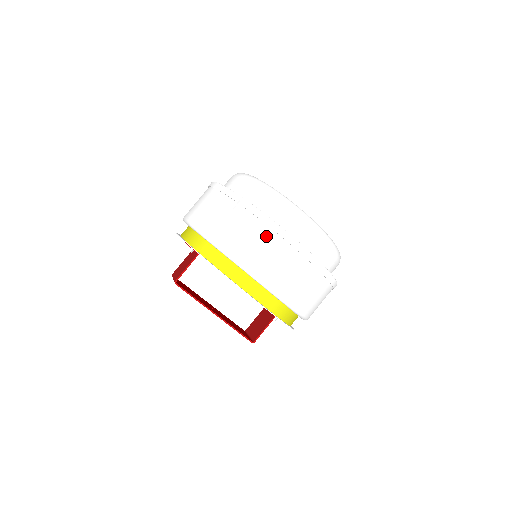
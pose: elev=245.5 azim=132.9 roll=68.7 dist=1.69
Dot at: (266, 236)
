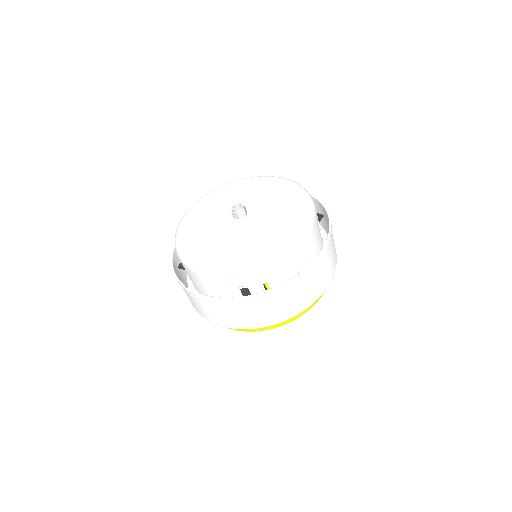
Dot at: (219, 307)
